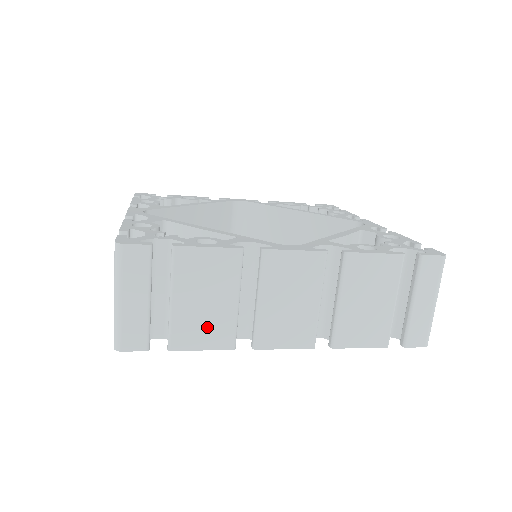
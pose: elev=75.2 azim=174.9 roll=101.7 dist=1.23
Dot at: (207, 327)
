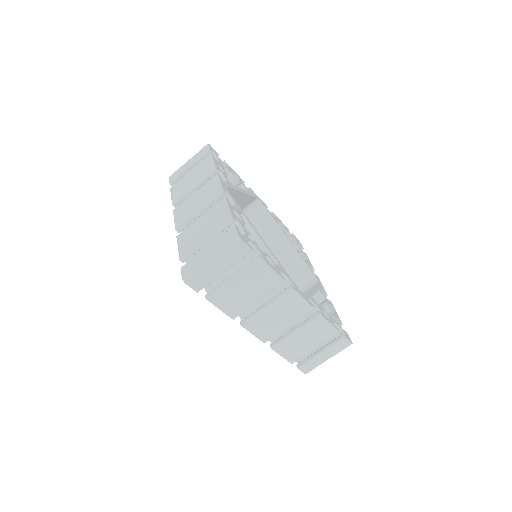
Dot at: (234, 302)
